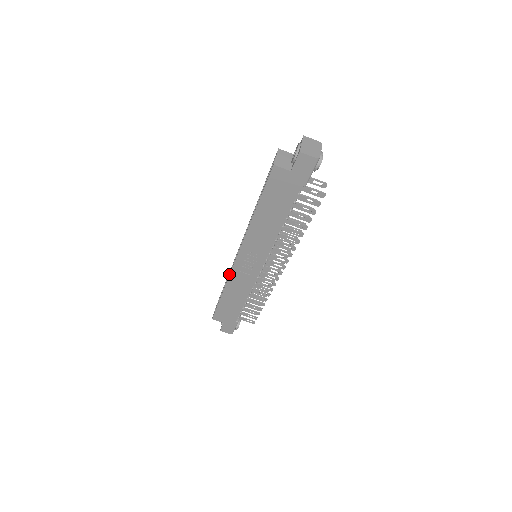
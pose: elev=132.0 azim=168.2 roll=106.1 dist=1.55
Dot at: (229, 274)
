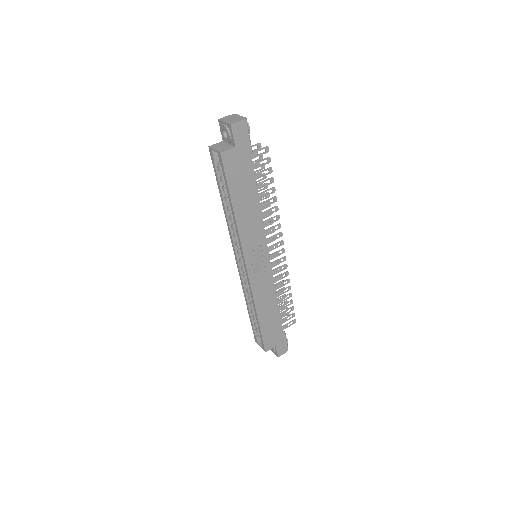
Dot at: (250, 292)
